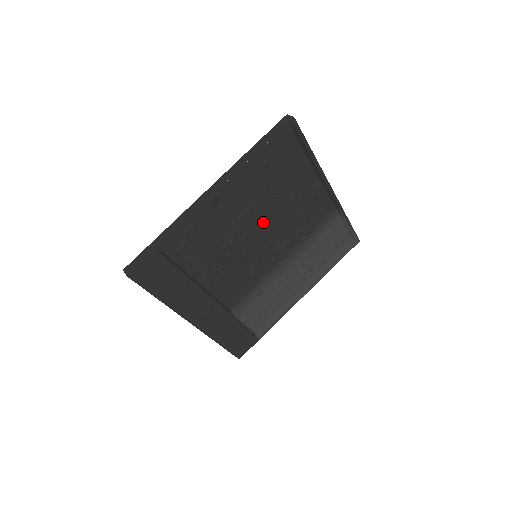
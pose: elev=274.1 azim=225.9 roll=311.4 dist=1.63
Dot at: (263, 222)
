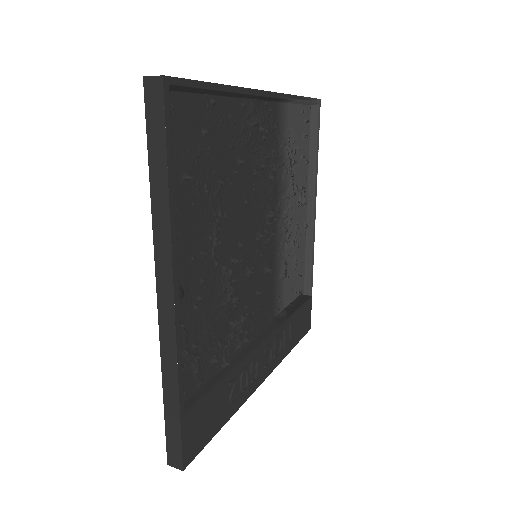
Dot at: (235, 224)
